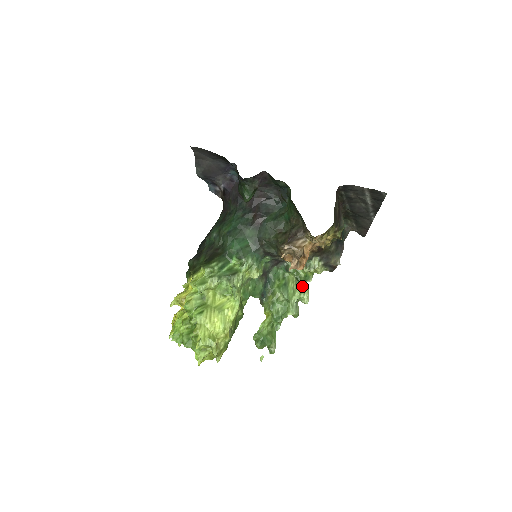
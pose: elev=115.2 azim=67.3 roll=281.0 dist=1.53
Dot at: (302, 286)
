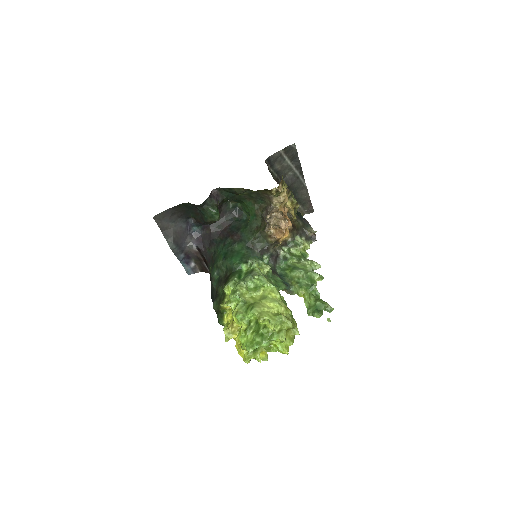
Dot at: (306, 260)
